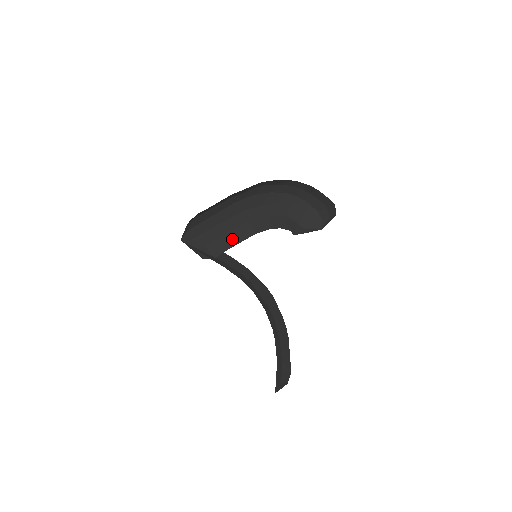
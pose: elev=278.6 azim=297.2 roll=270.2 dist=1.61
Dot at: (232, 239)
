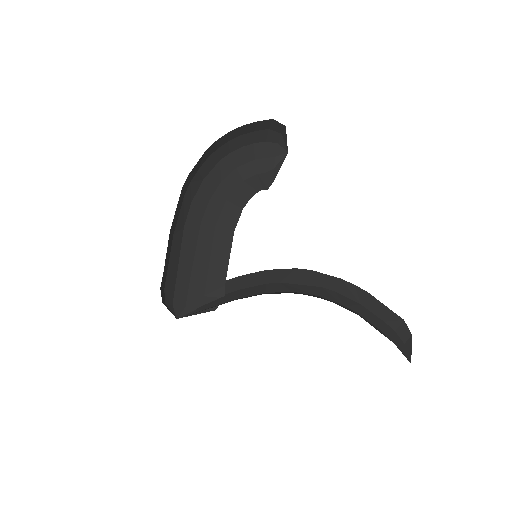
Dot at: (219, 262)
